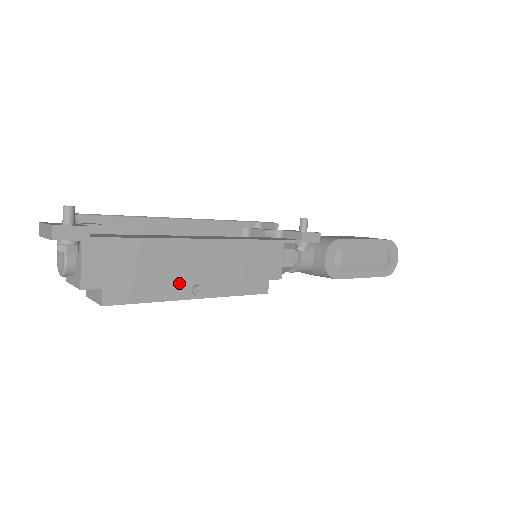
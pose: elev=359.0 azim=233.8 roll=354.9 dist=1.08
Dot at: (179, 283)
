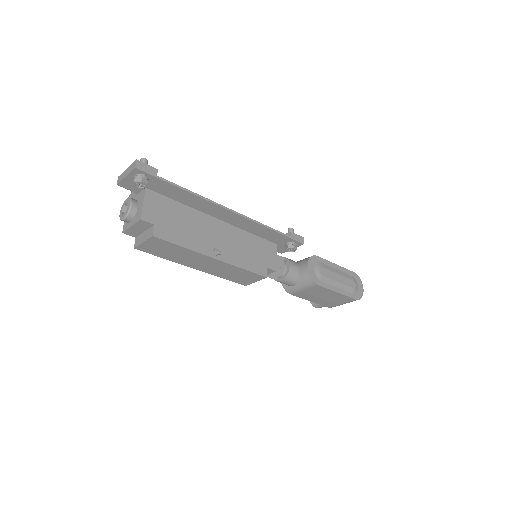
Dot at: (205, 243)
